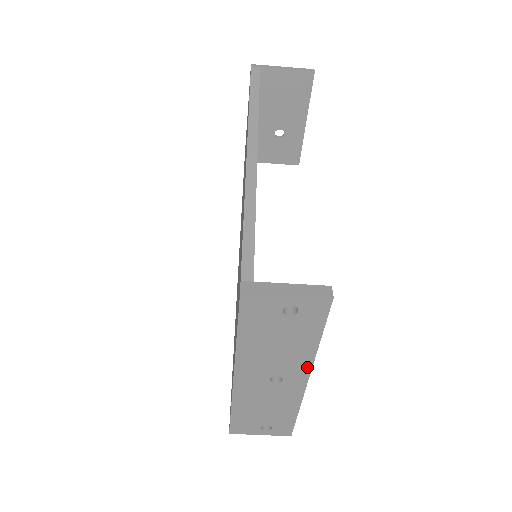
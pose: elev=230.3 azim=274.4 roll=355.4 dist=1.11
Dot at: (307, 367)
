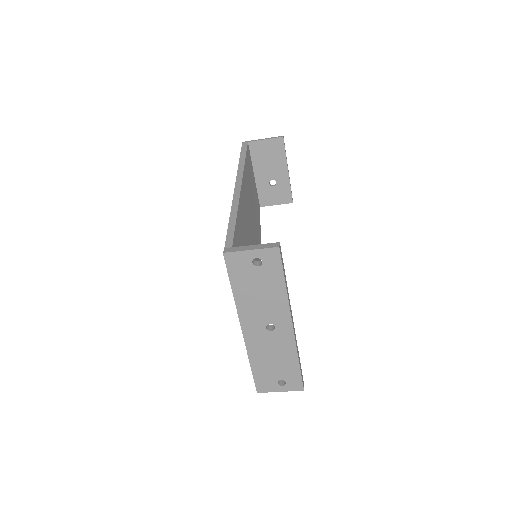
Dot at: (287, 312)
